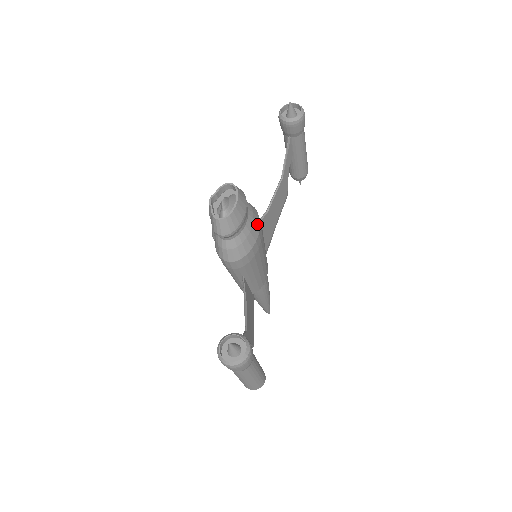
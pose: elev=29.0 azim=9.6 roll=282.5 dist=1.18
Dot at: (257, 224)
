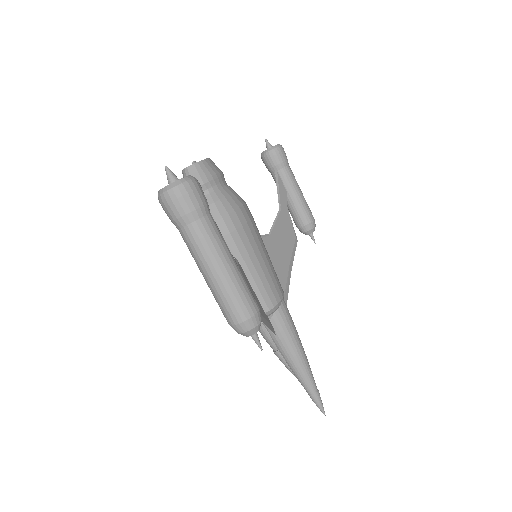
Dot at: (241, 199)
